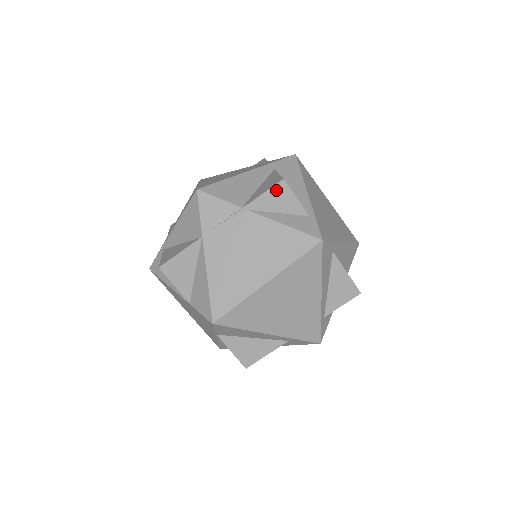
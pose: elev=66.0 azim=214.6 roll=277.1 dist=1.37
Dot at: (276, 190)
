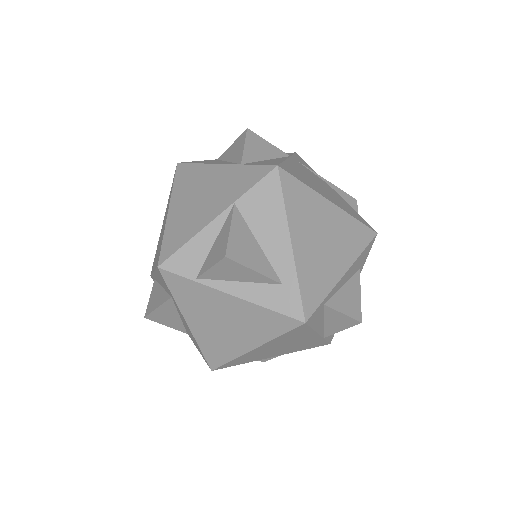
Dot at: (349, 198)
